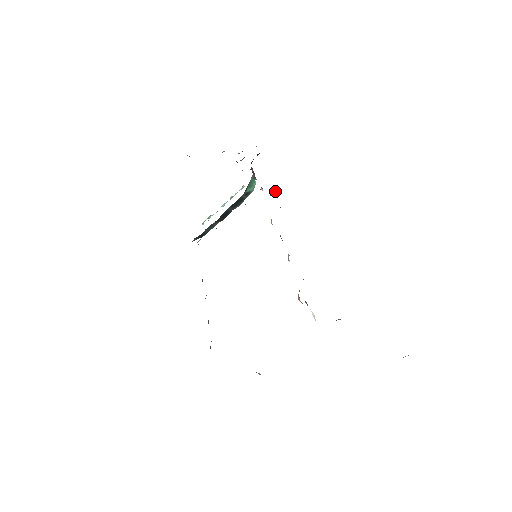
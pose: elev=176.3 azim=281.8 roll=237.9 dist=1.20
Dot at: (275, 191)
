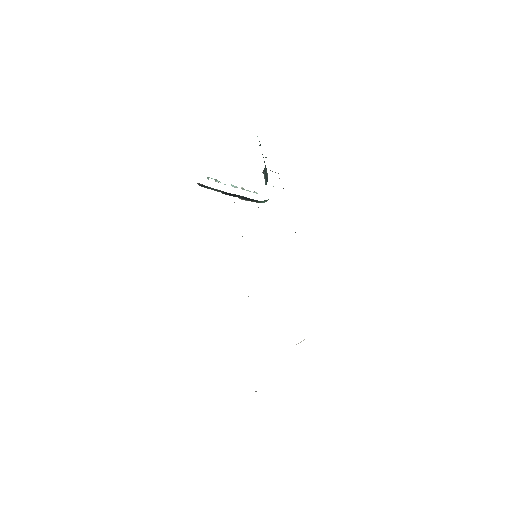
Dot at: (295, 232)
